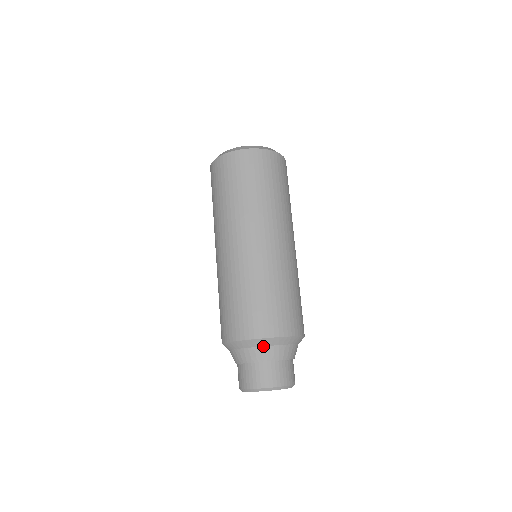
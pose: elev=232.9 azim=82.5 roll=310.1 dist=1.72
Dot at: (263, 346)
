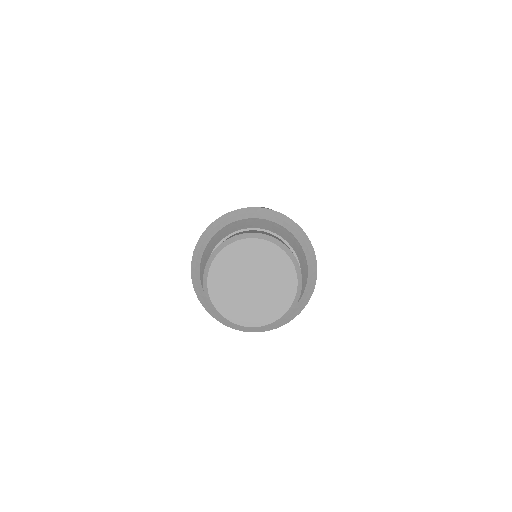
Dot at: (268, 220)
